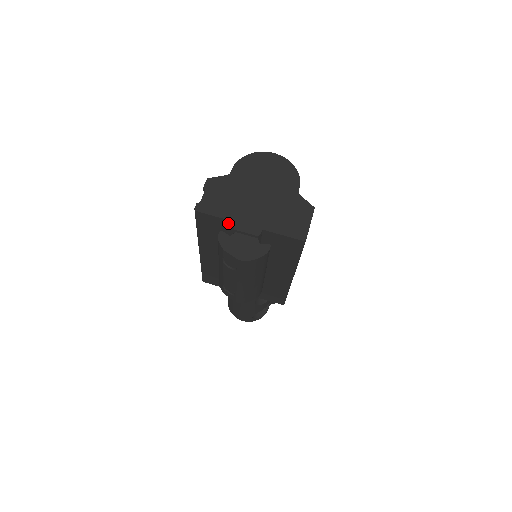
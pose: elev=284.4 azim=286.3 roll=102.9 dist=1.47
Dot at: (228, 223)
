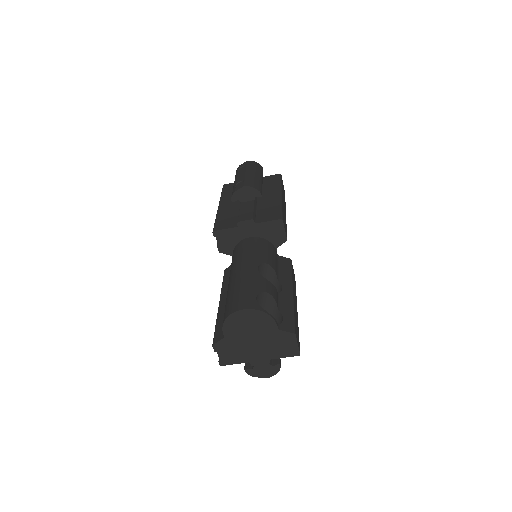
Dot at: (245, 360)
